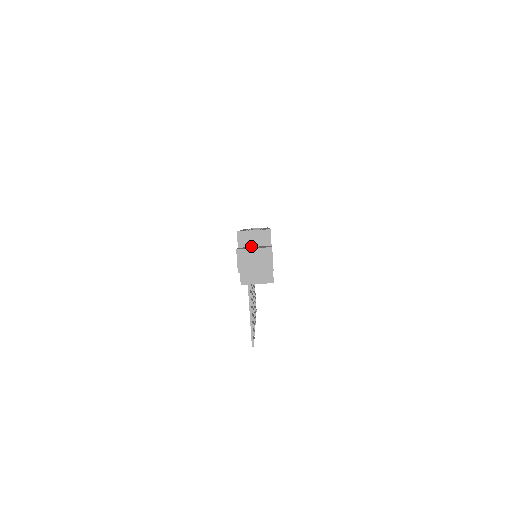
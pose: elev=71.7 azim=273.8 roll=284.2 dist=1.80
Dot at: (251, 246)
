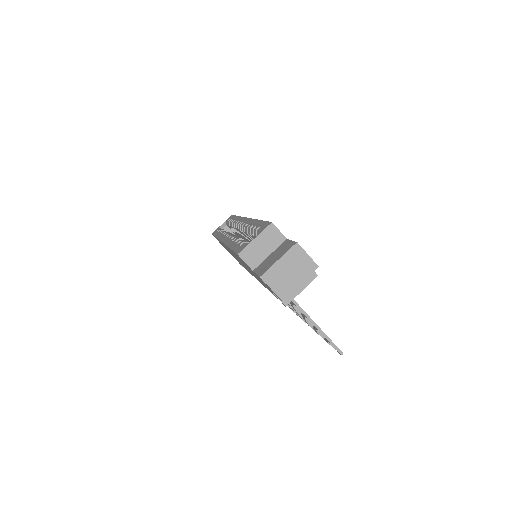
Dot at: (265, 257)
